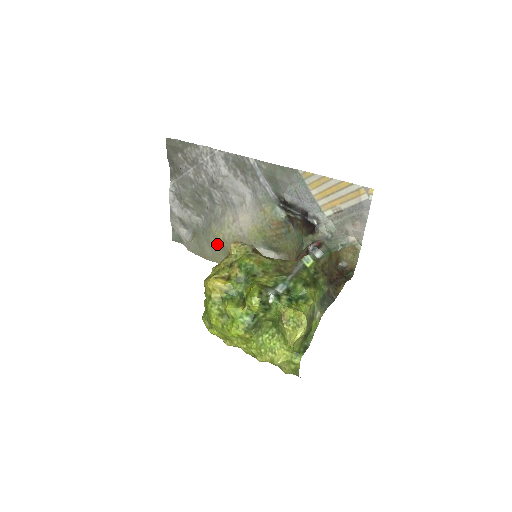
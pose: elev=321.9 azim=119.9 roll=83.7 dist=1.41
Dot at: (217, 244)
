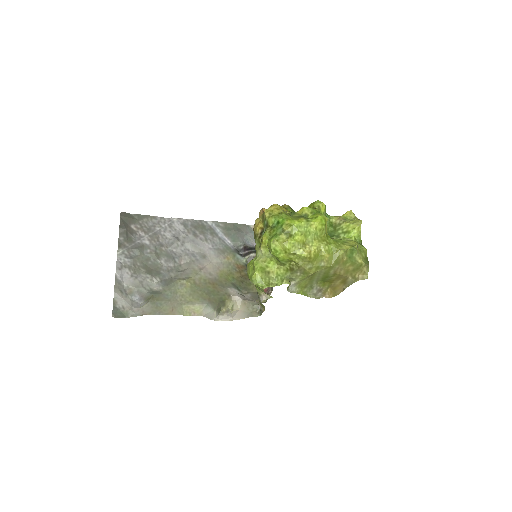
Dot at: (187, 290)
